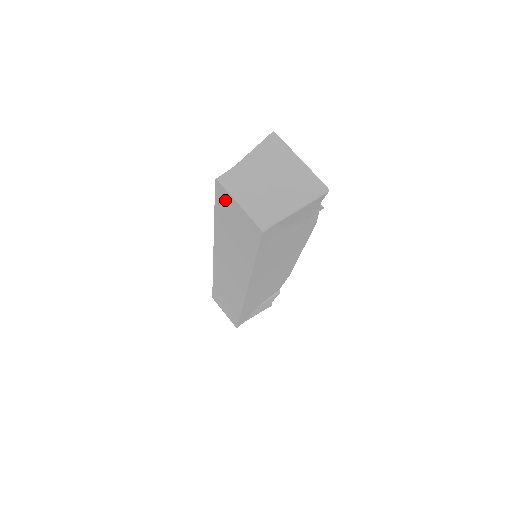
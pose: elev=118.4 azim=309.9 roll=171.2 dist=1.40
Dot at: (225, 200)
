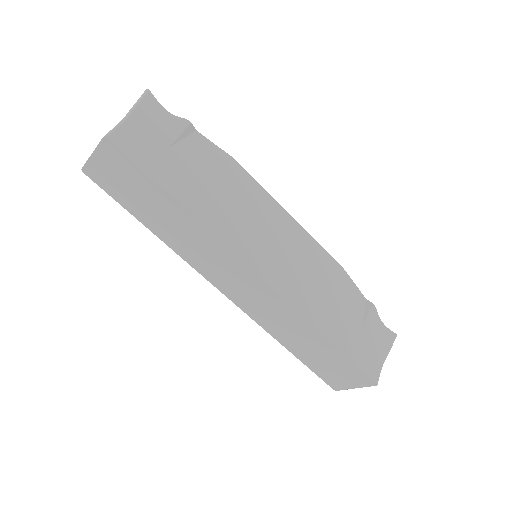
Dot at: (101, 177)
